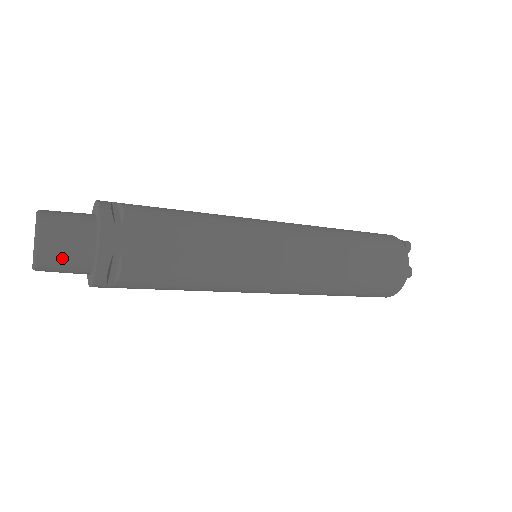
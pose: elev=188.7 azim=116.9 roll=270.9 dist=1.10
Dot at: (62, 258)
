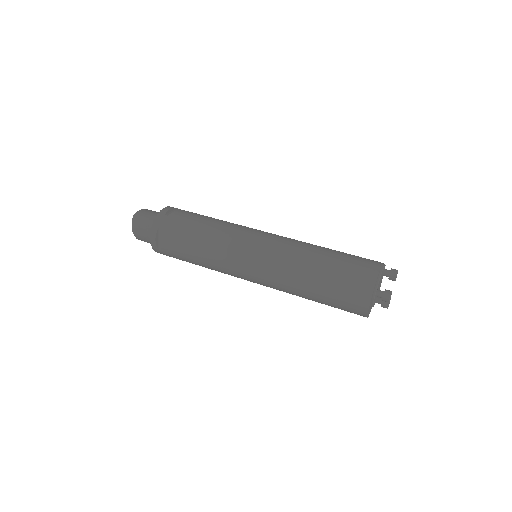
Dot at: (142, 230)
